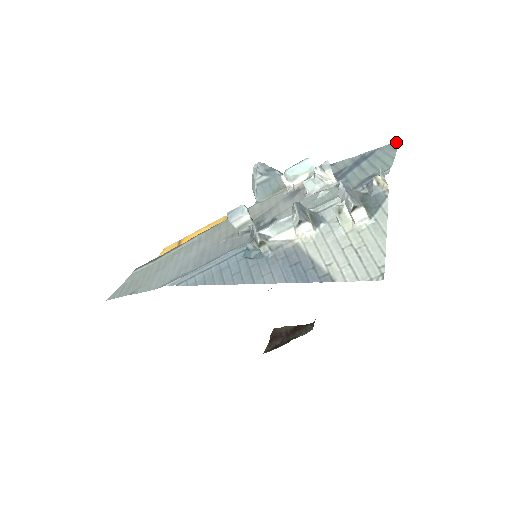
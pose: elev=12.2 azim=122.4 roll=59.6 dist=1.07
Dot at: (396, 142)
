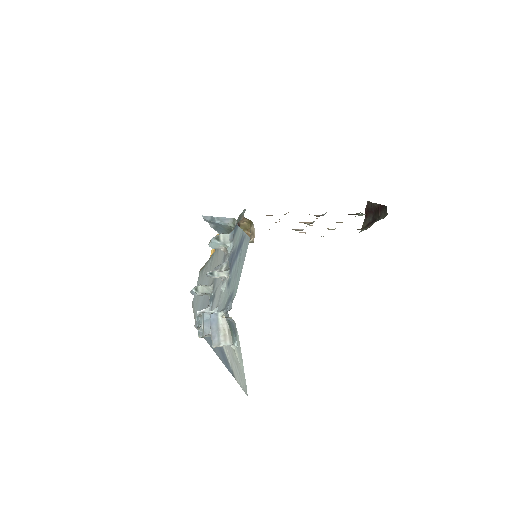
Dot at: (248, 239)
